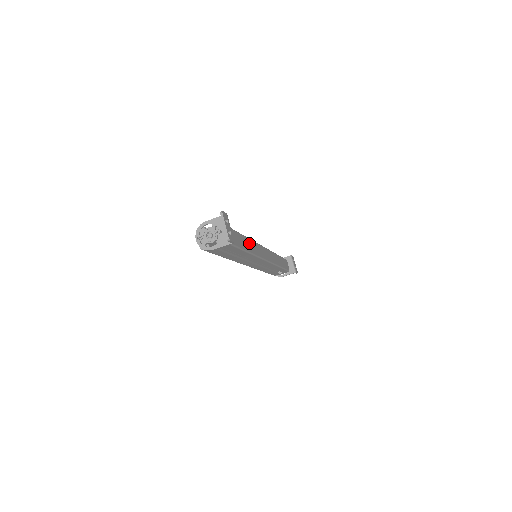
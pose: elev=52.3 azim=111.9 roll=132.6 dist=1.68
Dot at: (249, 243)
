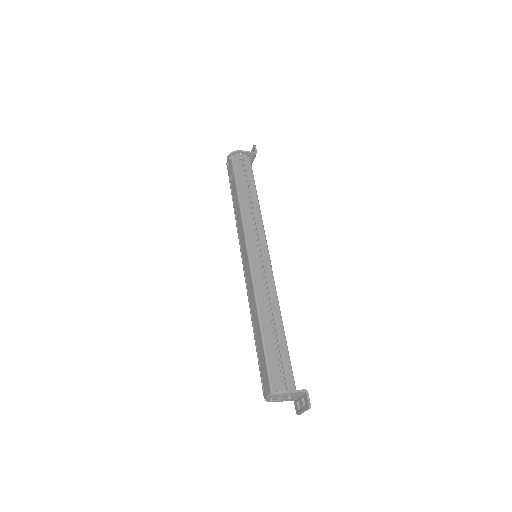
Dot at: occluded
